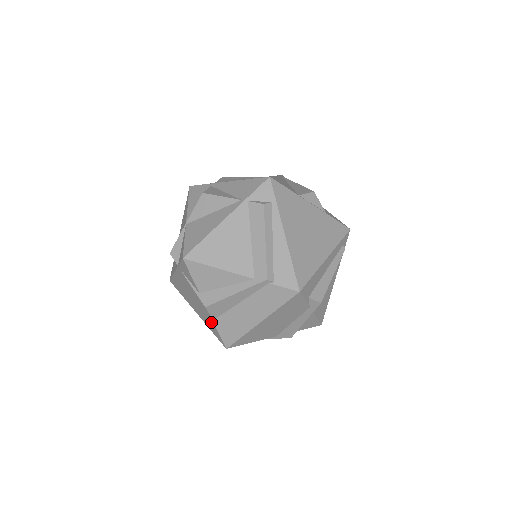
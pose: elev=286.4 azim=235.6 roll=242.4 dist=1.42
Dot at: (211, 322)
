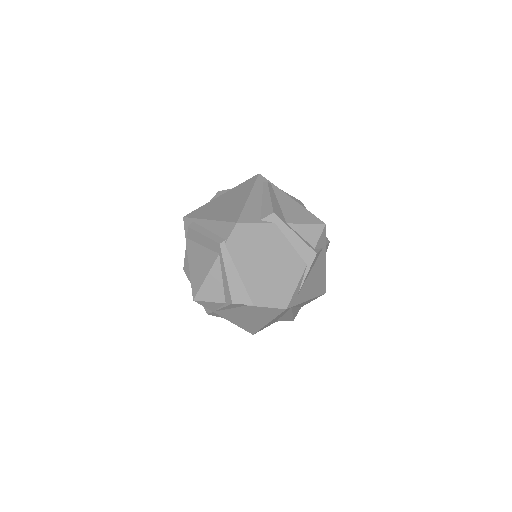
Dot at: (259, 309)
